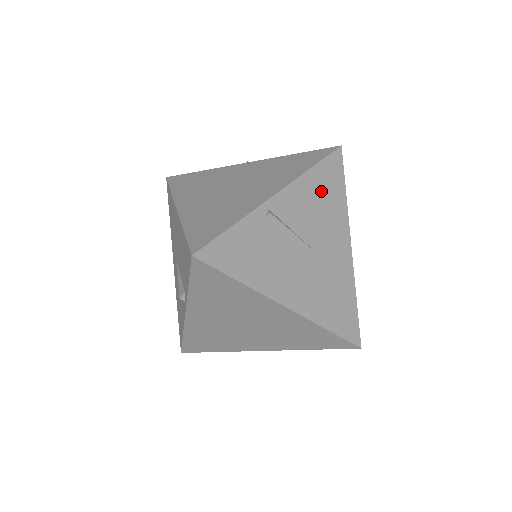
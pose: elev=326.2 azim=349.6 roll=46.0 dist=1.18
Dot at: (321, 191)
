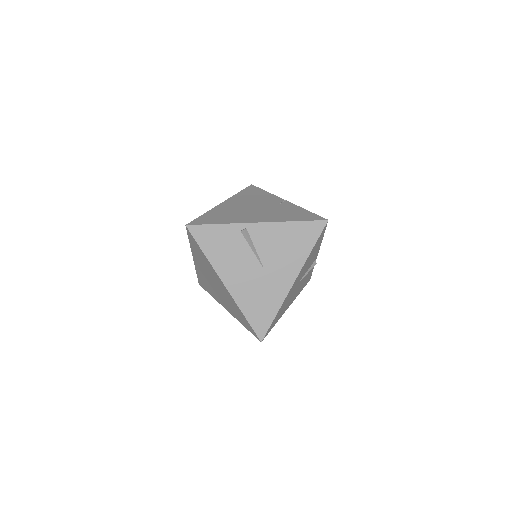
Dot at: (292, 238)
